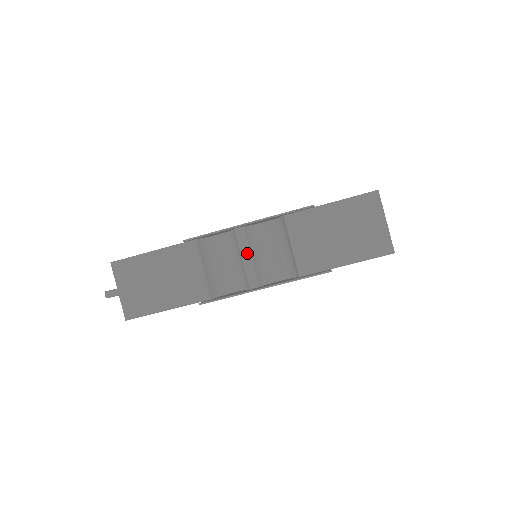
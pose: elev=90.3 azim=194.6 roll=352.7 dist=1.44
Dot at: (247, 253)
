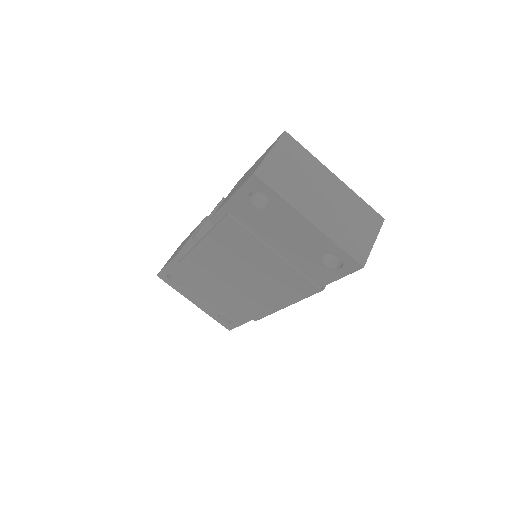
Dot at: (211, 214)
